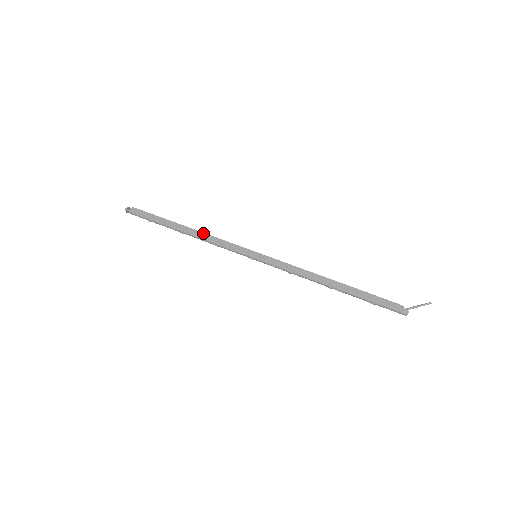
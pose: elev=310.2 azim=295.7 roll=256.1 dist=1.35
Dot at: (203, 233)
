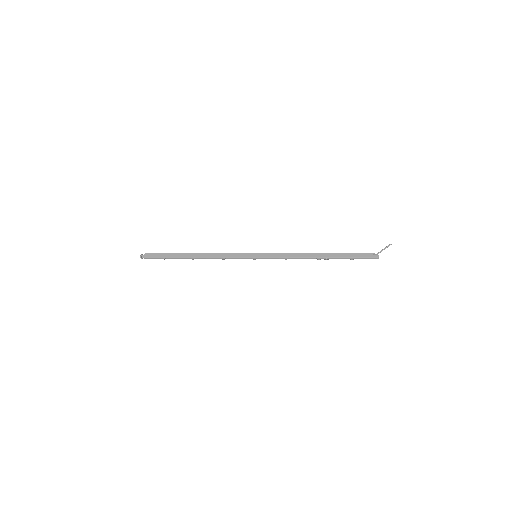
Dot at: (209, 253)
